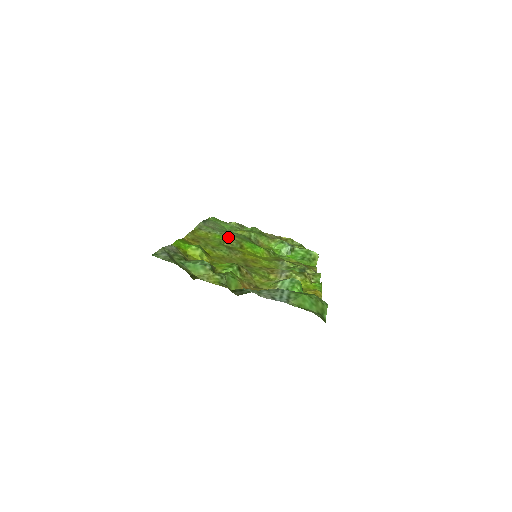
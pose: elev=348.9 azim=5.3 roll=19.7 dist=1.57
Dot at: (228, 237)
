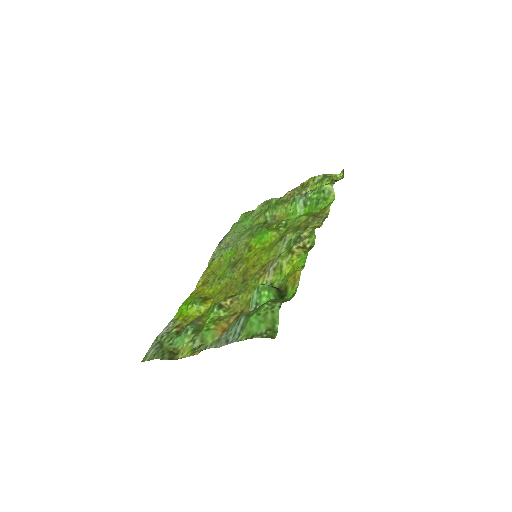
Dot at: (238, 246)
